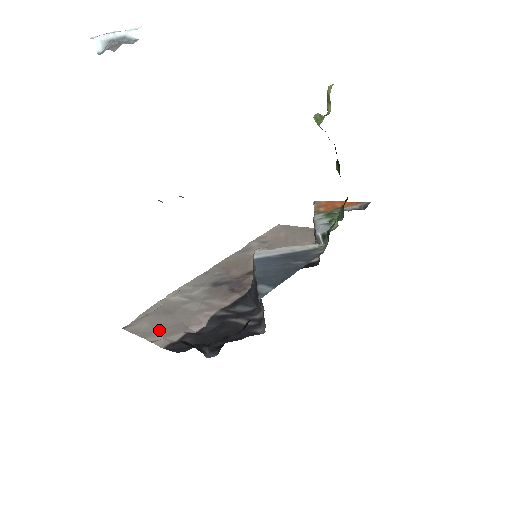
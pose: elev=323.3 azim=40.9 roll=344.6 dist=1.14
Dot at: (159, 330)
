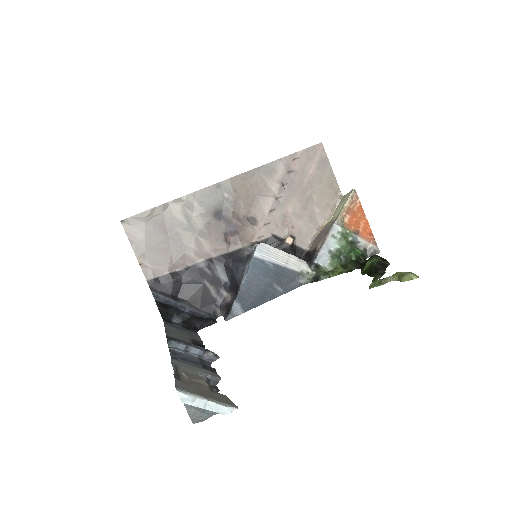
Dot at: (150, 252)
